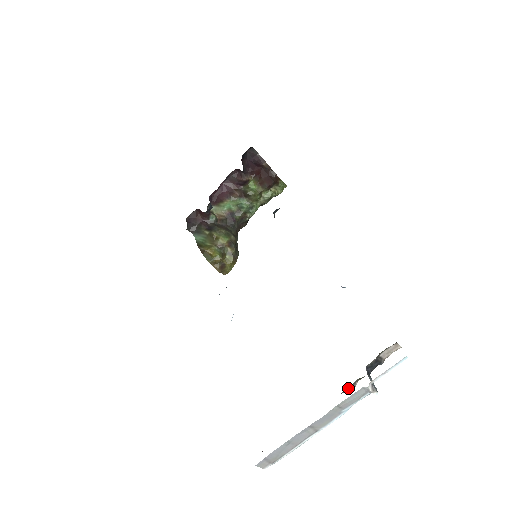
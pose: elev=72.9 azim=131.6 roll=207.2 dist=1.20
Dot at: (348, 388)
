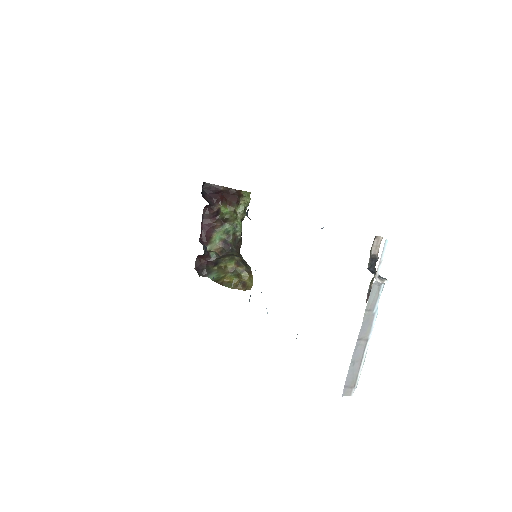
Dot at: (368, 294)
